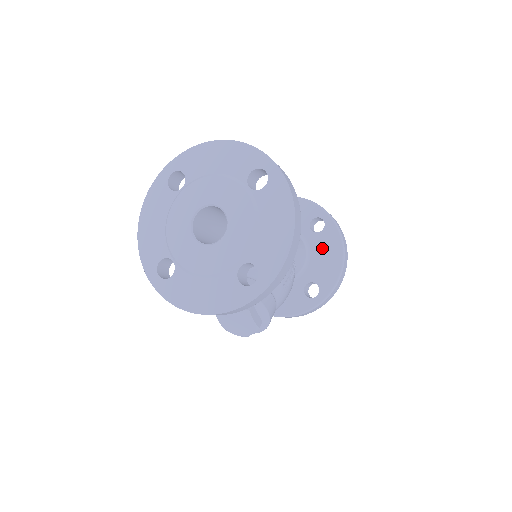
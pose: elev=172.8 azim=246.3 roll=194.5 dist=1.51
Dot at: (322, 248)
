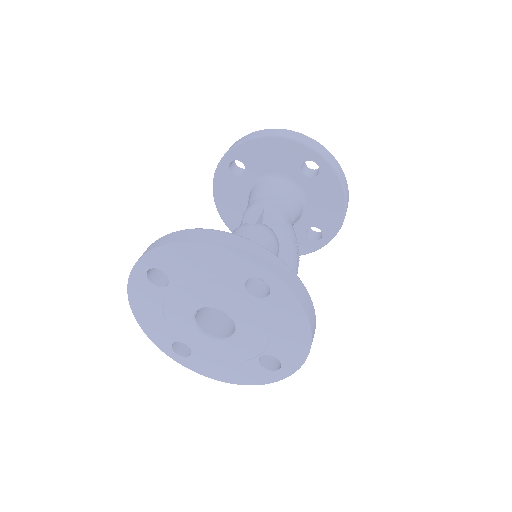
Dot at: (320, 194)
